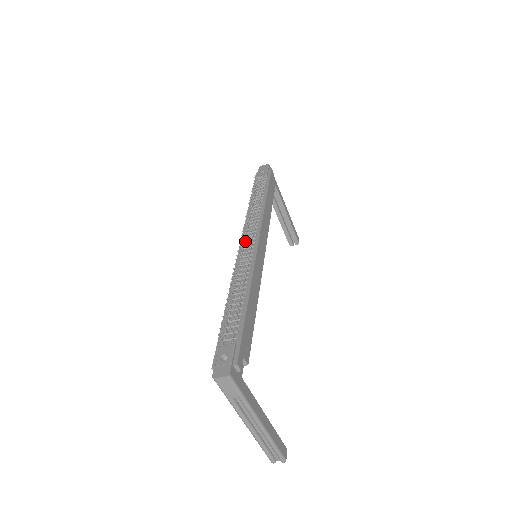
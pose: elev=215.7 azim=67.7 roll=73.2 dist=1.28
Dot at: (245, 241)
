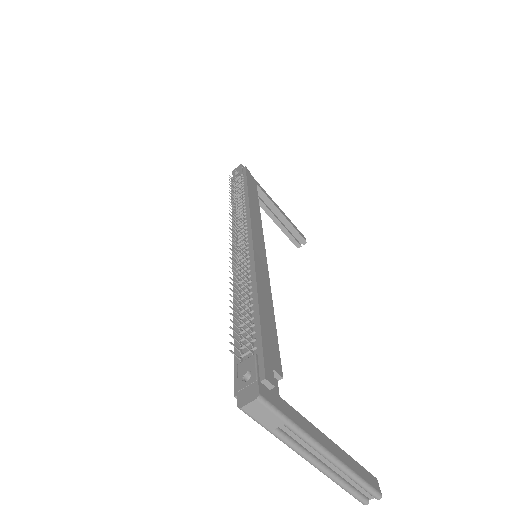
Dot at: (237, 242)
